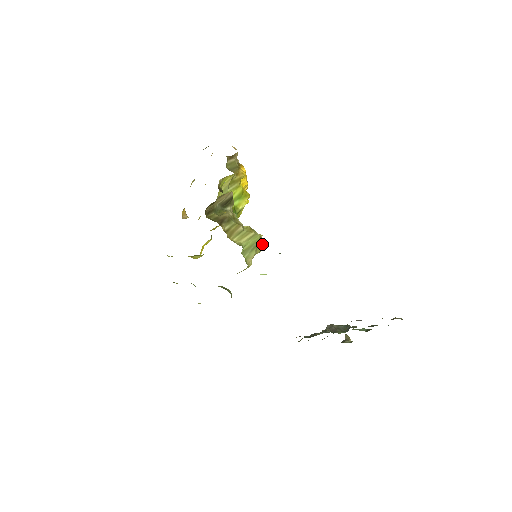
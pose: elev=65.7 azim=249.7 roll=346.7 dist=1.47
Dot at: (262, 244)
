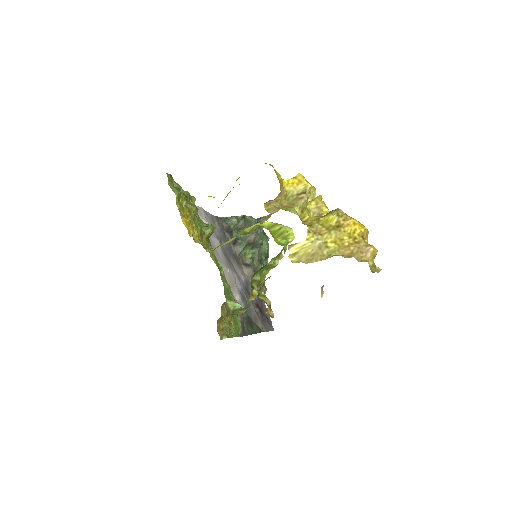
Dot at: occluded
